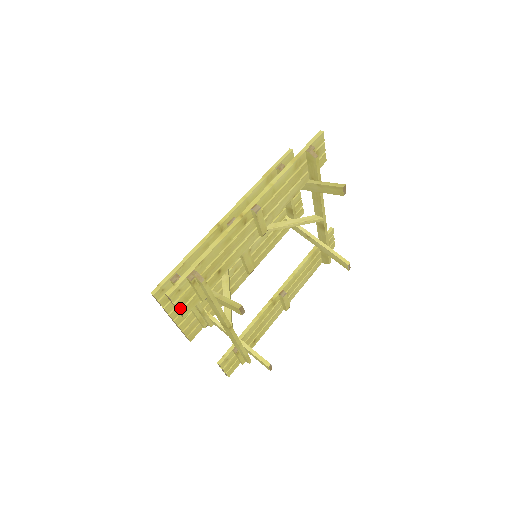
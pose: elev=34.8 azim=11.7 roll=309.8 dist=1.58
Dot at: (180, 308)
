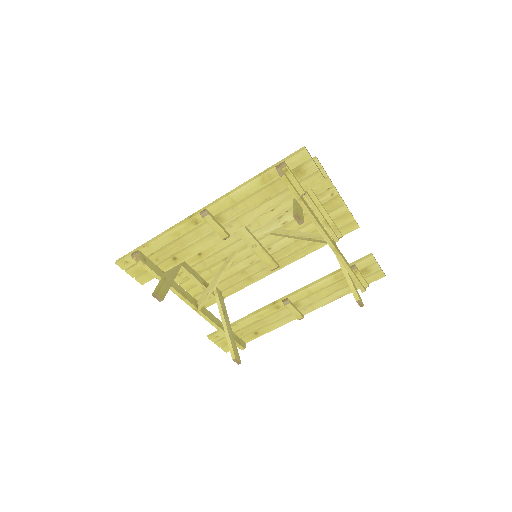
Dot at: (134, 276)
